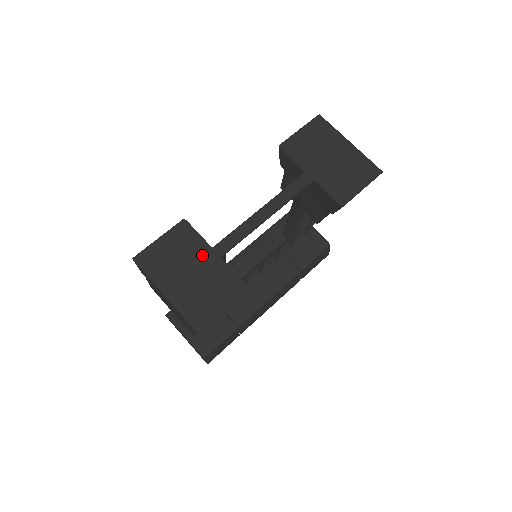
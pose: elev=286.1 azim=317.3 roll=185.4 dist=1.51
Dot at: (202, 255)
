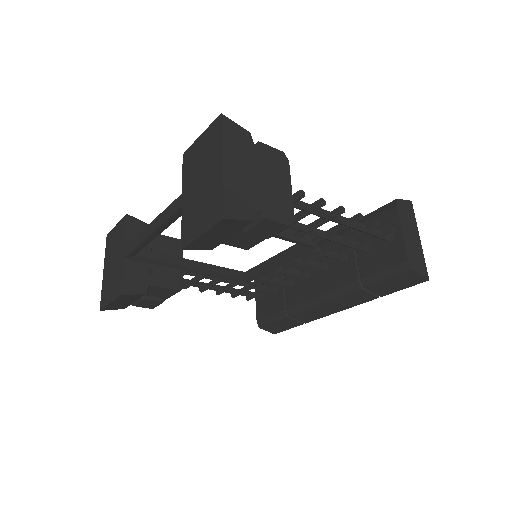
Dot at: (120, 250)
